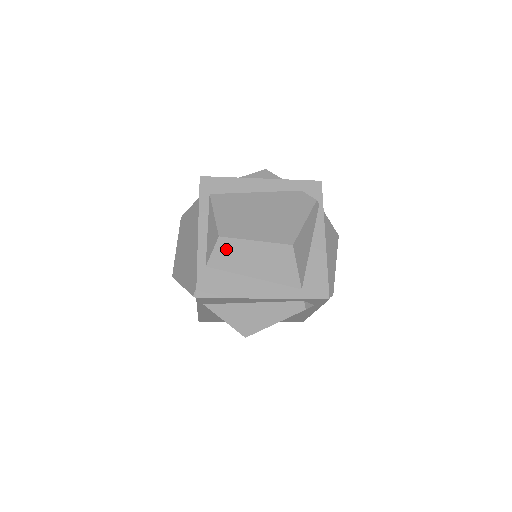
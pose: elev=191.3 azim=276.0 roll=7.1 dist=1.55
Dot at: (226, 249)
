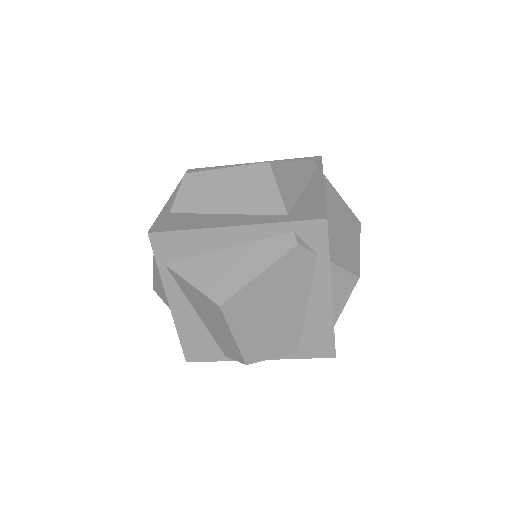
Dot at: (193, 186)
